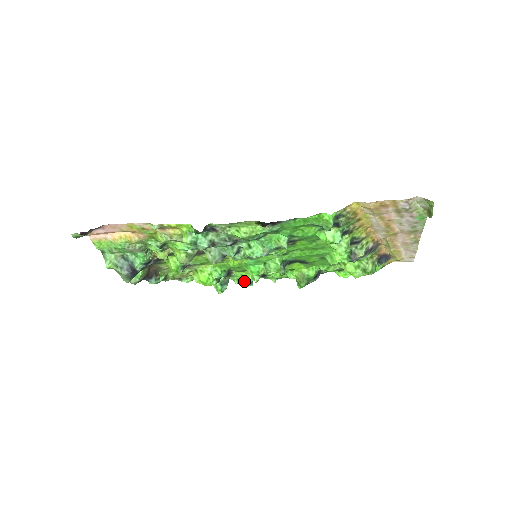
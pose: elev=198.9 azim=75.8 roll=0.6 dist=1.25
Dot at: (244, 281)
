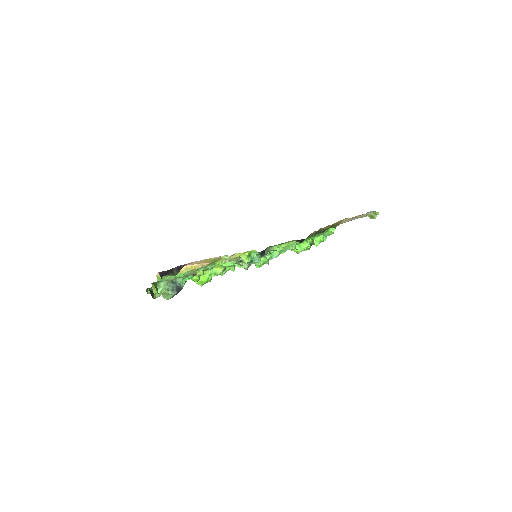
Dot at: (223, 273)
